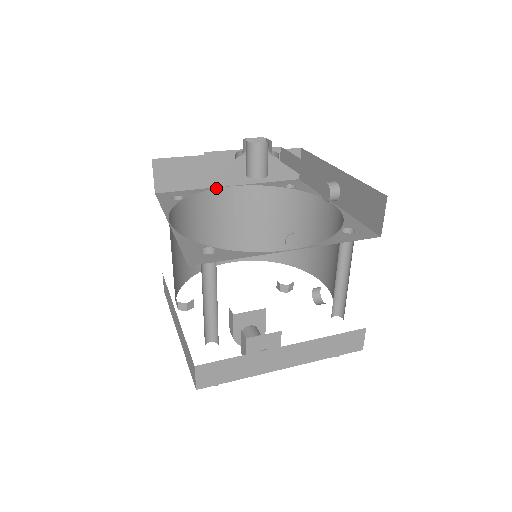
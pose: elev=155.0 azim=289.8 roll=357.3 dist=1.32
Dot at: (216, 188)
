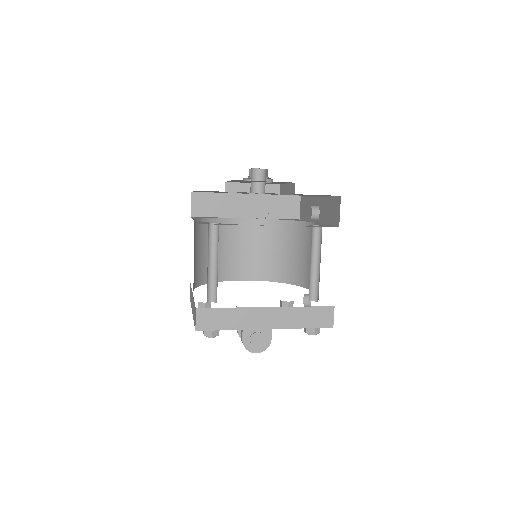
Dot at: (235, 218)
